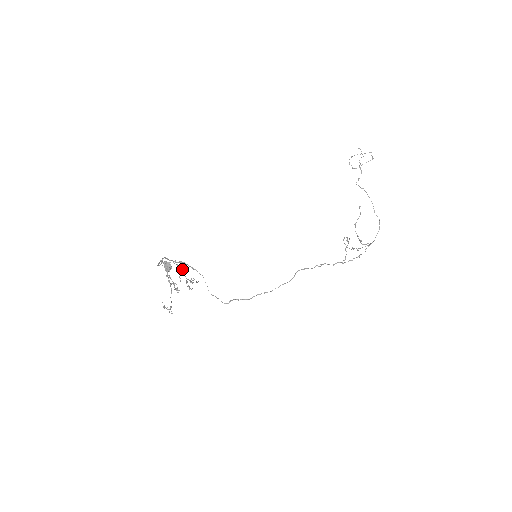
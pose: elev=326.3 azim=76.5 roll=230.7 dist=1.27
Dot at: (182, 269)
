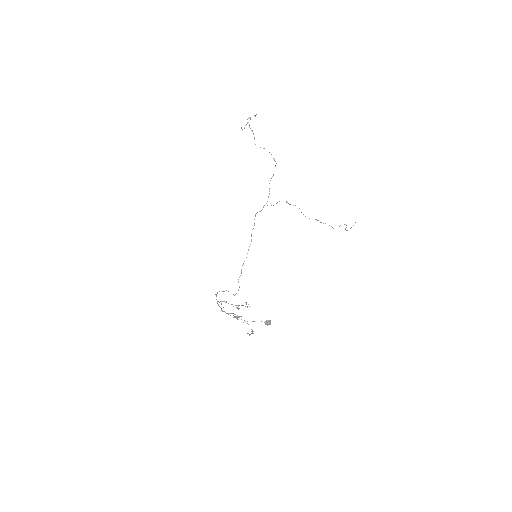
Dot at: (225, 302)
